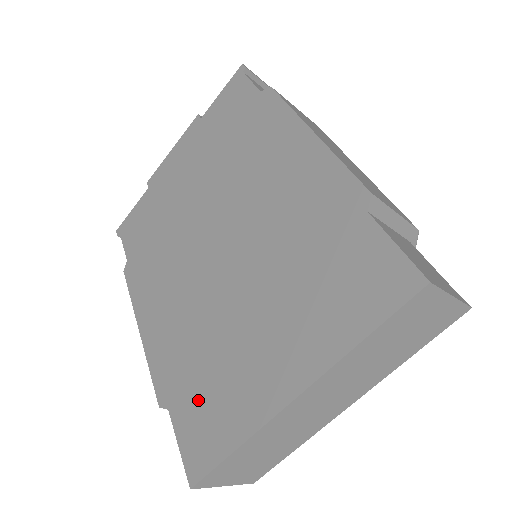
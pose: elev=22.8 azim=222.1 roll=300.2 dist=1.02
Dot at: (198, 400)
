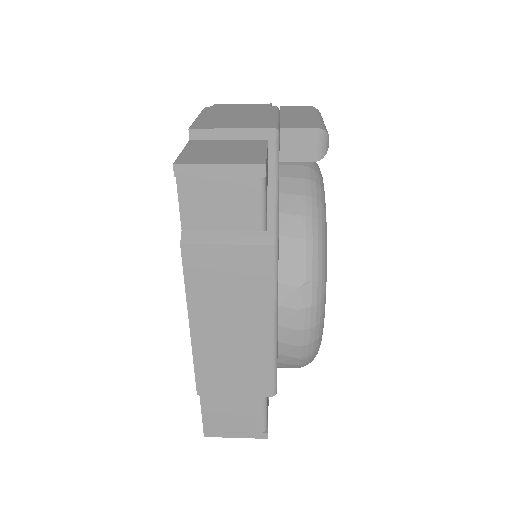
Dot at: occluded
